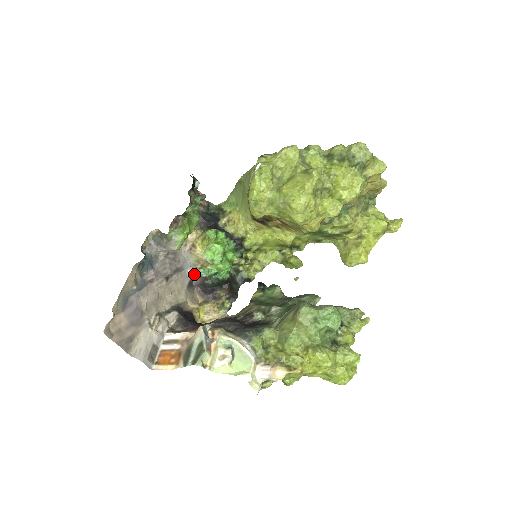
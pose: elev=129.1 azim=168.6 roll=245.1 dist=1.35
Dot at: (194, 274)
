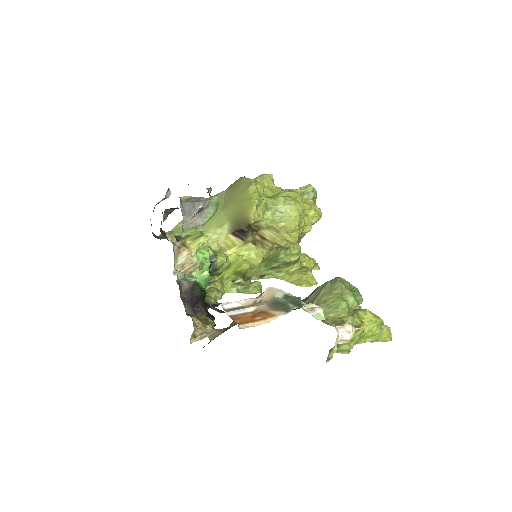
Dot at: (179, 279)
